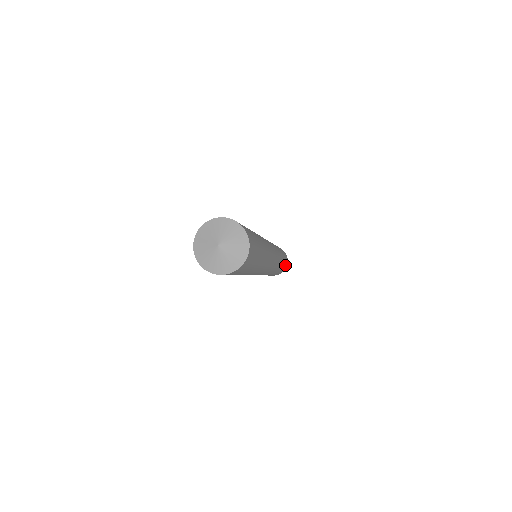
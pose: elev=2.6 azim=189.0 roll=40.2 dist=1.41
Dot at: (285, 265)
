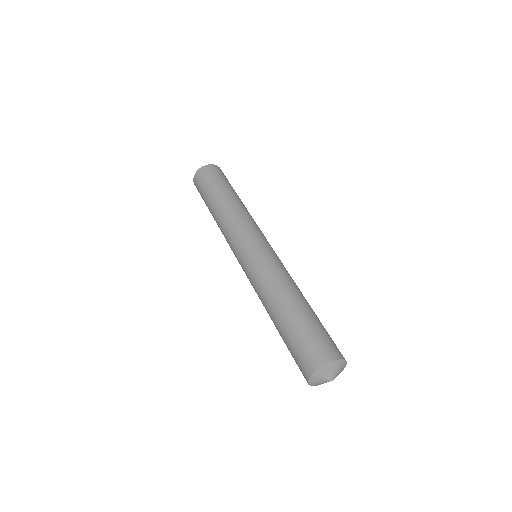
Dot at: occluded
